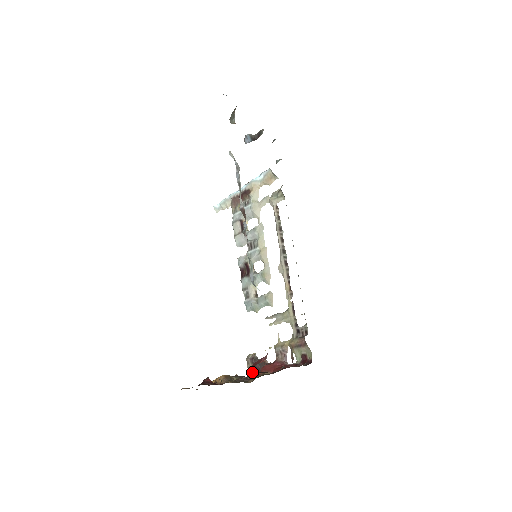
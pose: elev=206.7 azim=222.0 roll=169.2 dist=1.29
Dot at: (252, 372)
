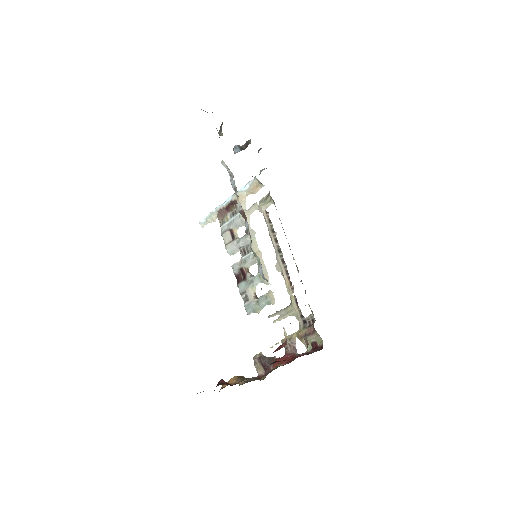
Dot at: (261, 371)
